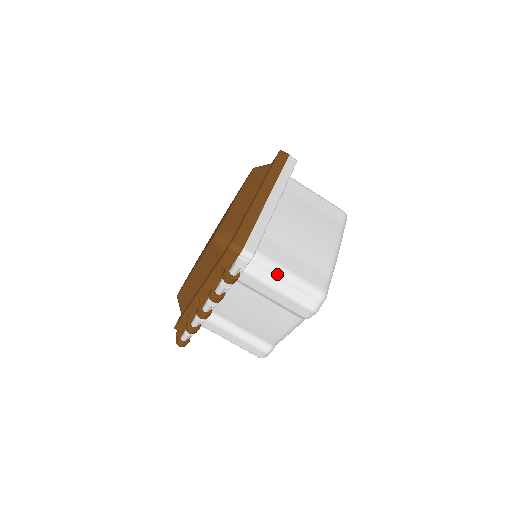
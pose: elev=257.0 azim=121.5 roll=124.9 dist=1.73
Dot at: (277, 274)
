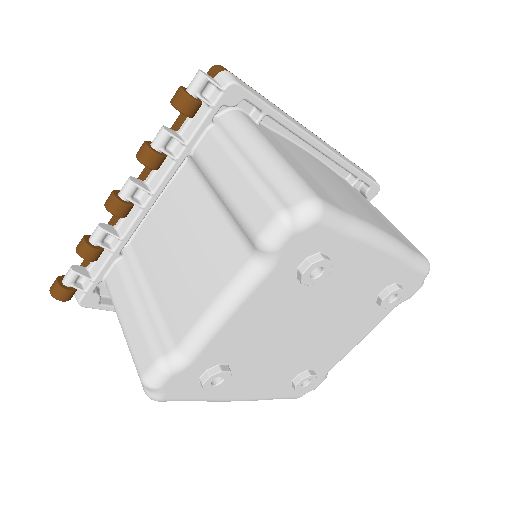
Dot at: (256, 146)
